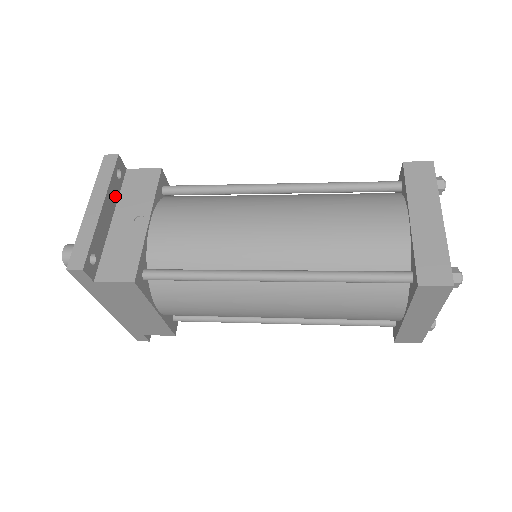
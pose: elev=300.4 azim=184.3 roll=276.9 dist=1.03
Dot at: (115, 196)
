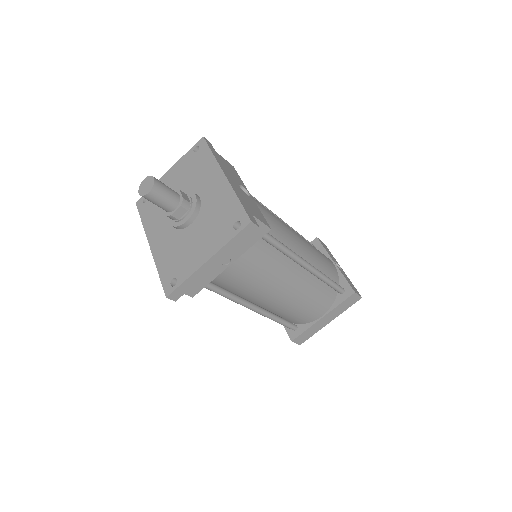
Dot at: occluded
